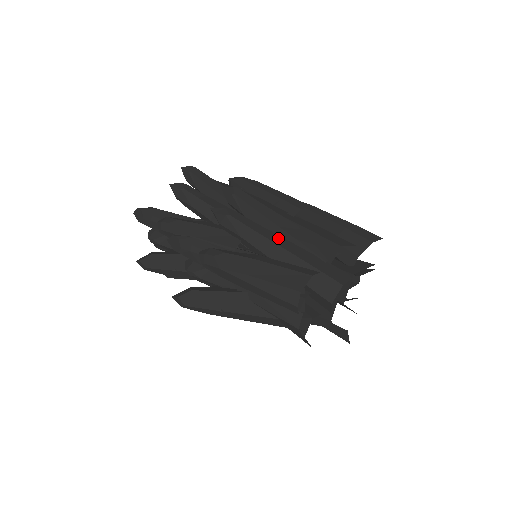
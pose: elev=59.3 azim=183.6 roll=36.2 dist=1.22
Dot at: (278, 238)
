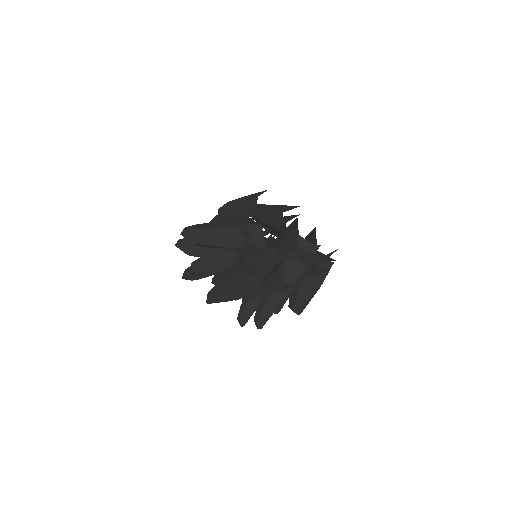
Dot at: occluded
